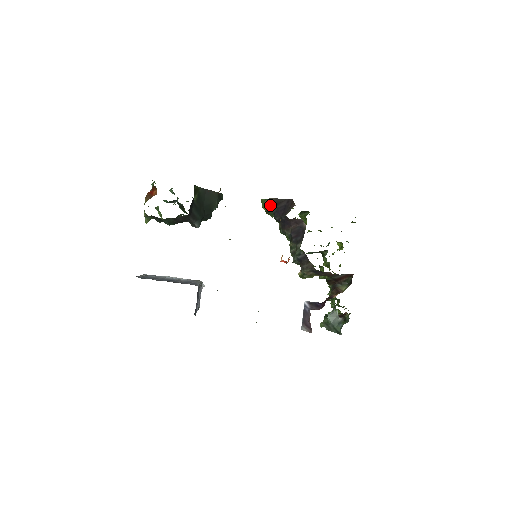
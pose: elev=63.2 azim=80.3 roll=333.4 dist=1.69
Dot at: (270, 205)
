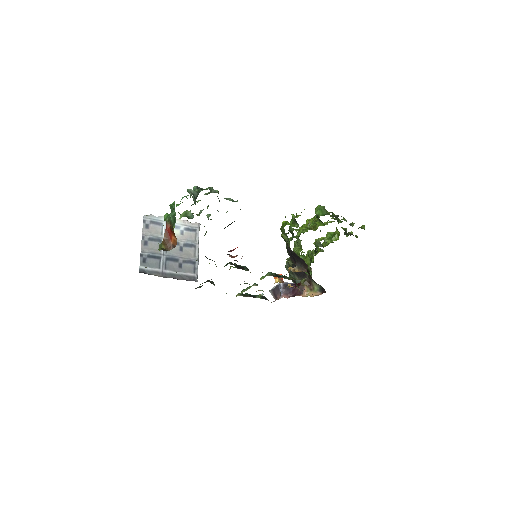
Dot at: (287, 245)
